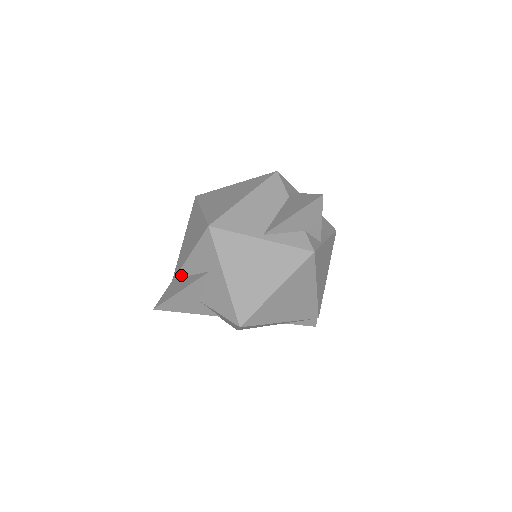
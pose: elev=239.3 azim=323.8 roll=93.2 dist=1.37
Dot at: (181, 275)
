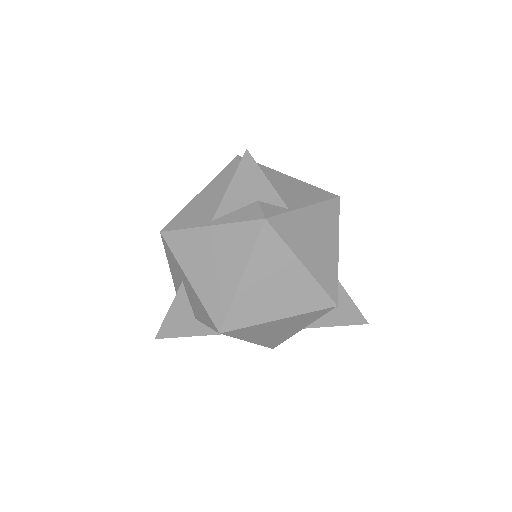
Dot at: occluded
